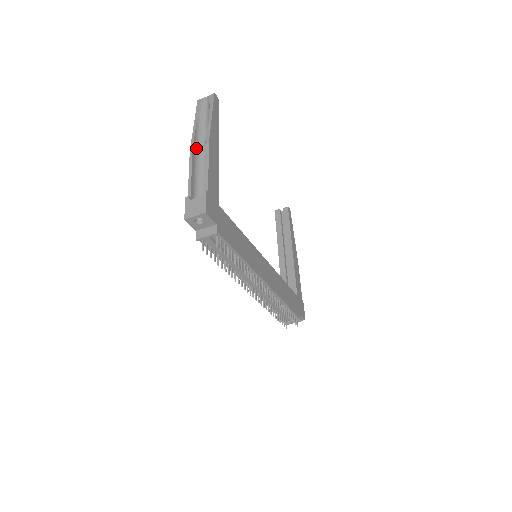
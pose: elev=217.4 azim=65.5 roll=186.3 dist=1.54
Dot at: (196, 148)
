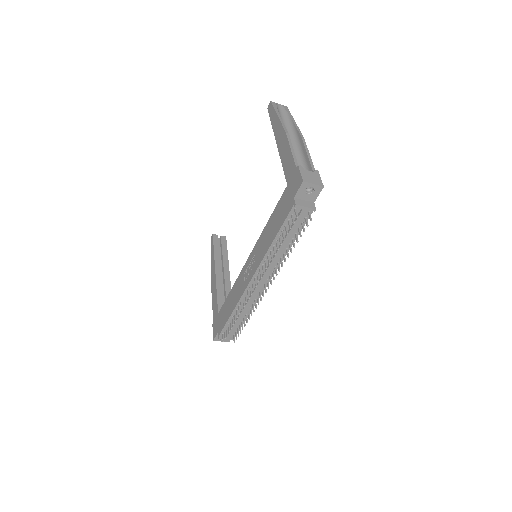
Dot at: occluded
